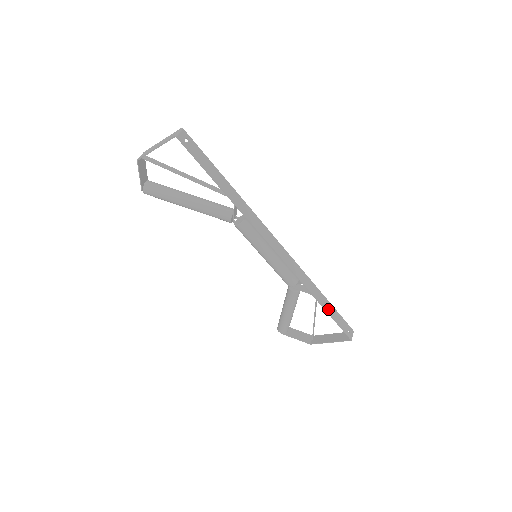
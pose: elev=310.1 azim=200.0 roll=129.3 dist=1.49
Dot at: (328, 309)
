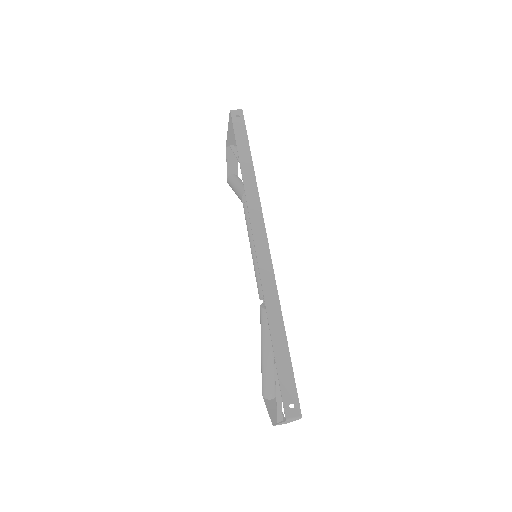
Dot at: (278, 348)
